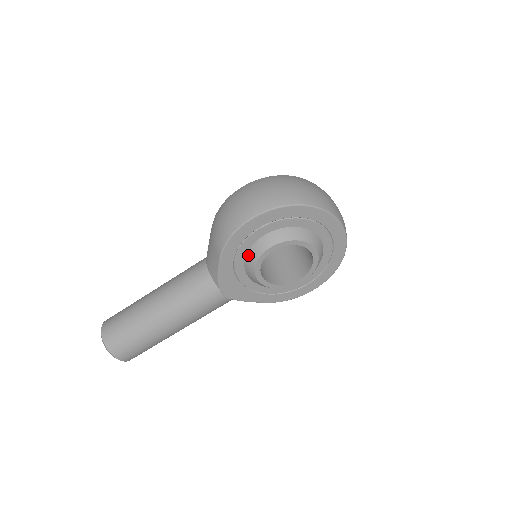
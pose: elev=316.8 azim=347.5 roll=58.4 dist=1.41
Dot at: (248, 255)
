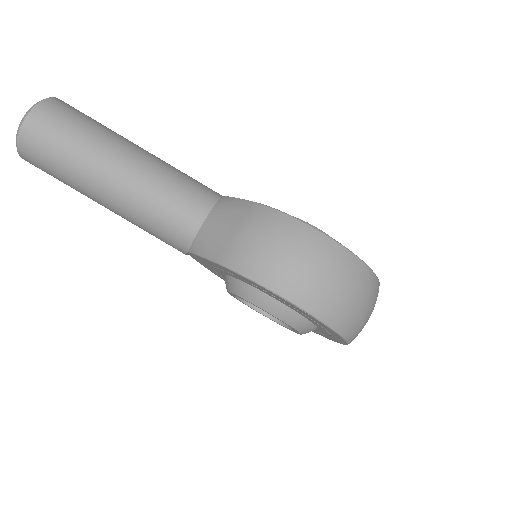
Dot at: (246, 286)
